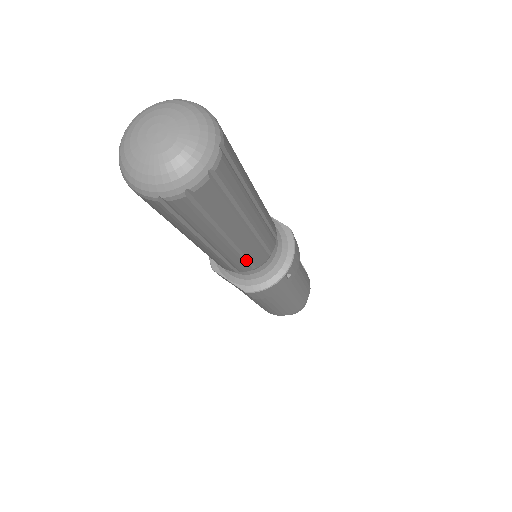
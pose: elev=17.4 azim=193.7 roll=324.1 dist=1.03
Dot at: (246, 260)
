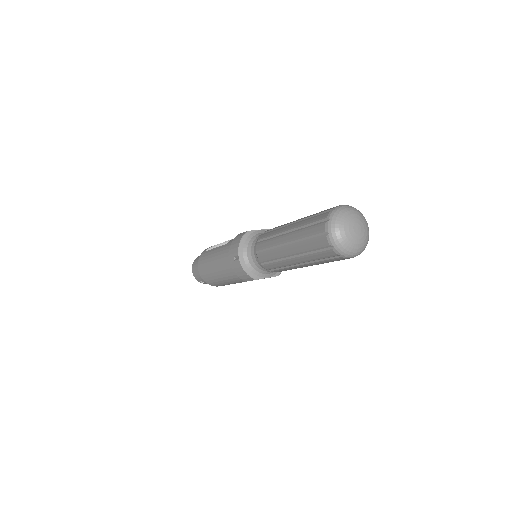
Dot at: occluded
